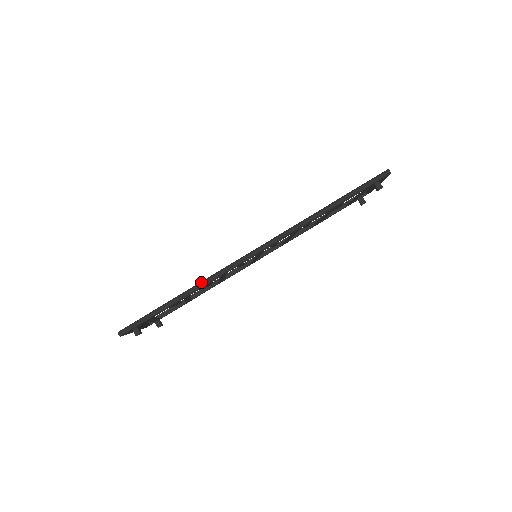
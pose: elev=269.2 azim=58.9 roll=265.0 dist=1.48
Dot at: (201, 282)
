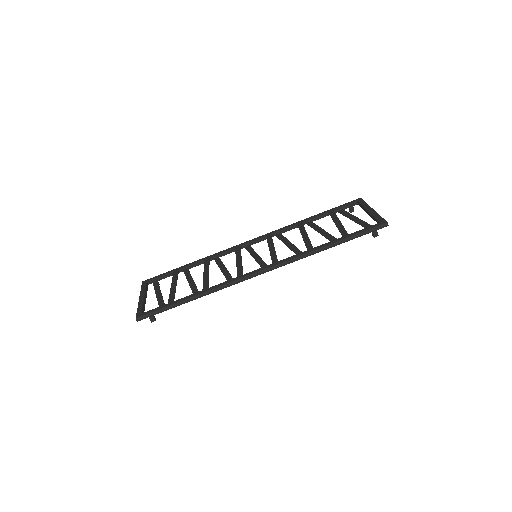
Dot at: (213, 289)
